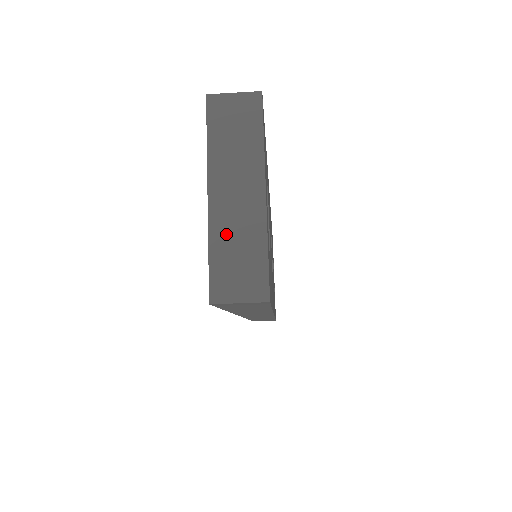
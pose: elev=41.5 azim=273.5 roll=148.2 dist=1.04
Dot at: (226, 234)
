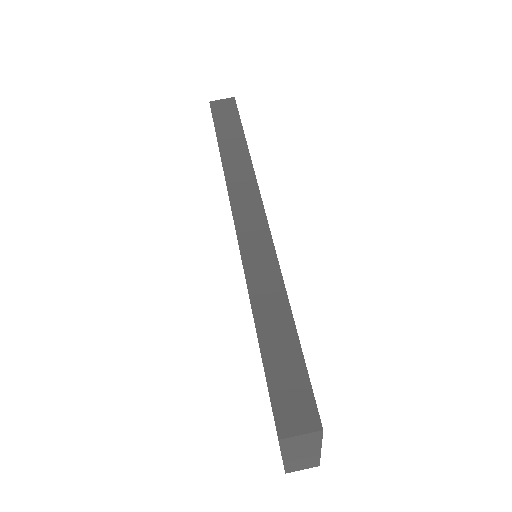
Dot at: occluded
